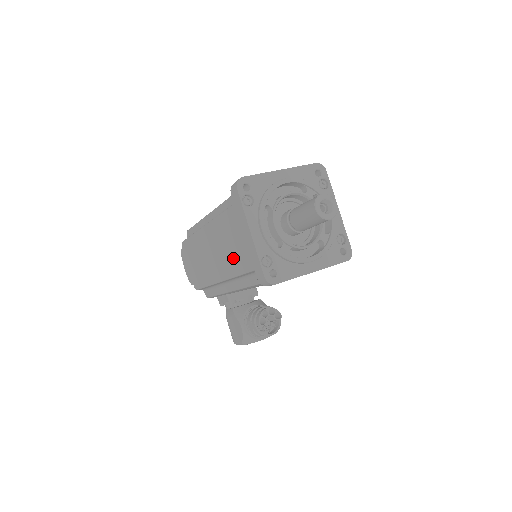
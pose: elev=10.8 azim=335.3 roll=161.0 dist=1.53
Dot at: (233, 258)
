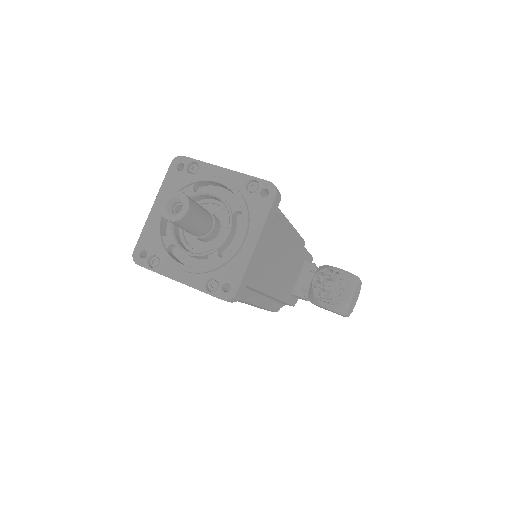
Dot at: occluded
